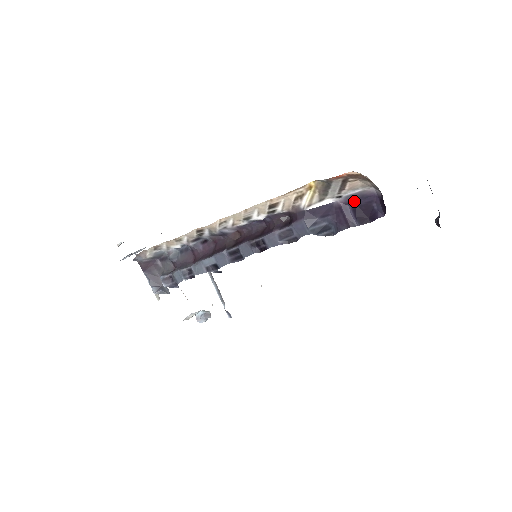
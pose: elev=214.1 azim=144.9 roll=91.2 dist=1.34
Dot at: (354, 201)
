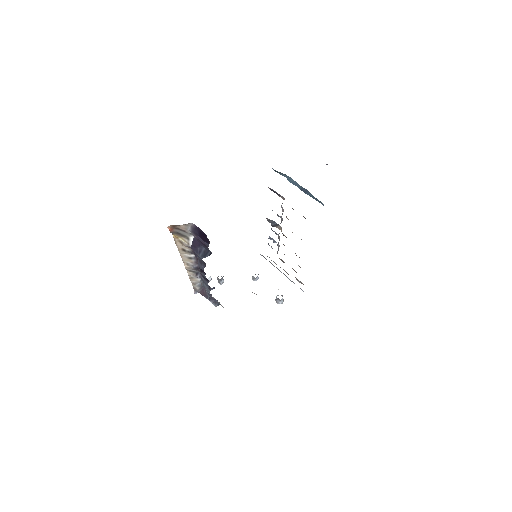
Dot at: (196, 233)
